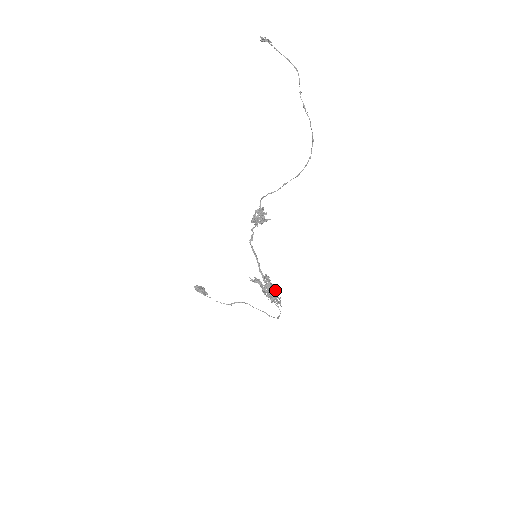
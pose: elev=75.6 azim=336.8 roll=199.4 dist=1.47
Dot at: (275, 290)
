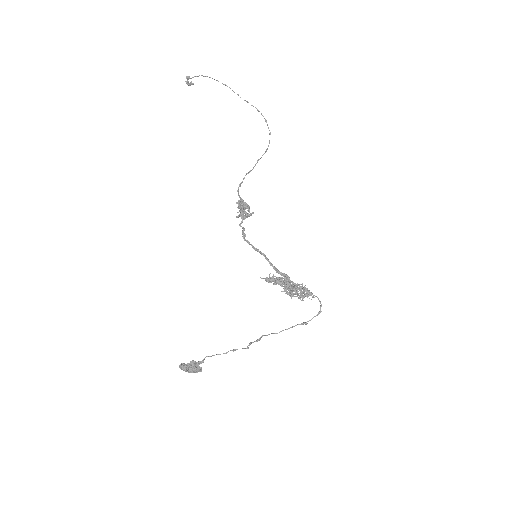
Dot at: (297, 283)
